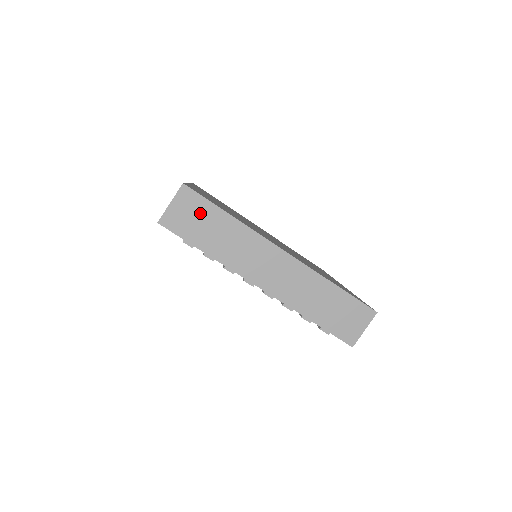
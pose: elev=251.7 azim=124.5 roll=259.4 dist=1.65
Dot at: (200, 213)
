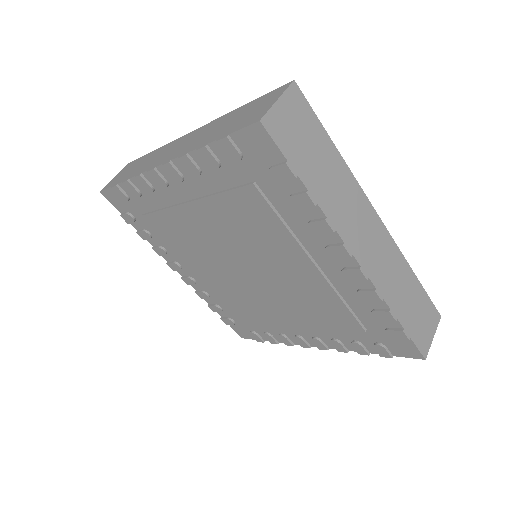
Dot at: (308, 130)
